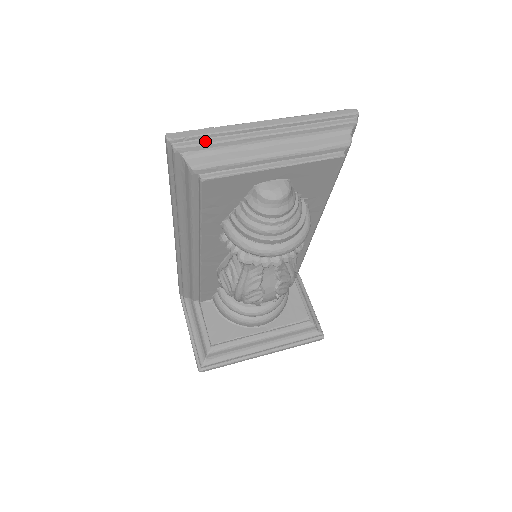
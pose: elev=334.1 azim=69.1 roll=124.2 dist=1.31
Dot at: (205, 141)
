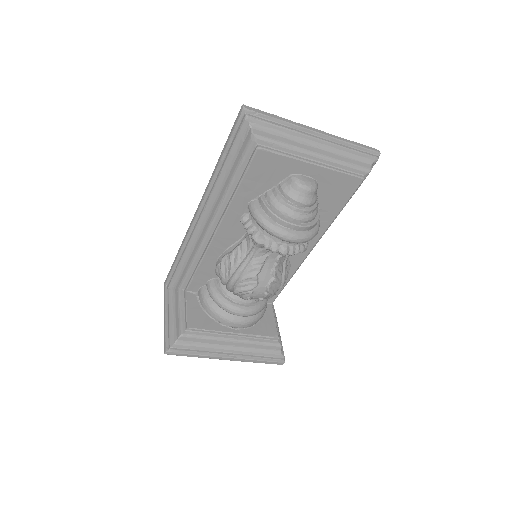
Dot at: (270, 122)
